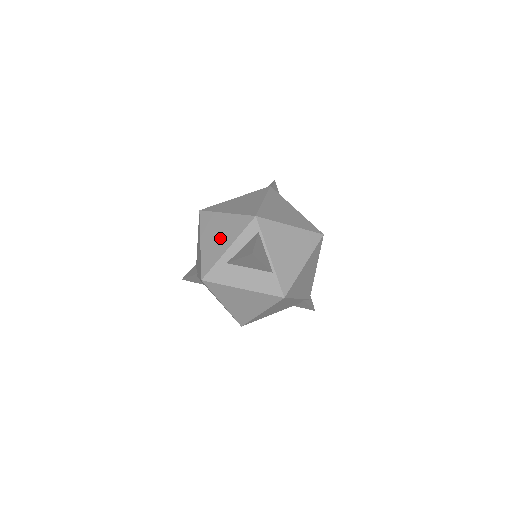
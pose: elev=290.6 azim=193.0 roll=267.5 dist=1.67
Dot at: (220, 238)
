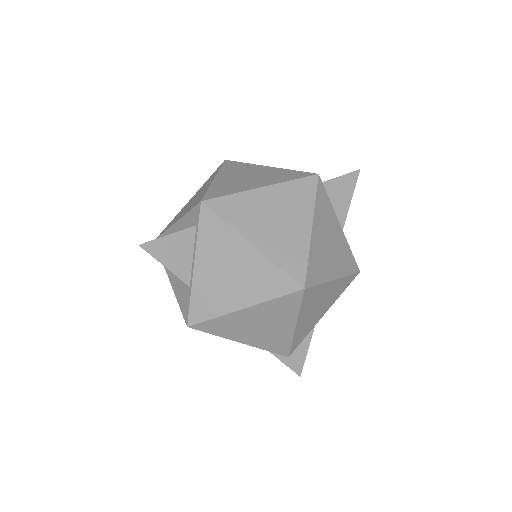
Dot at: (188, 205)
